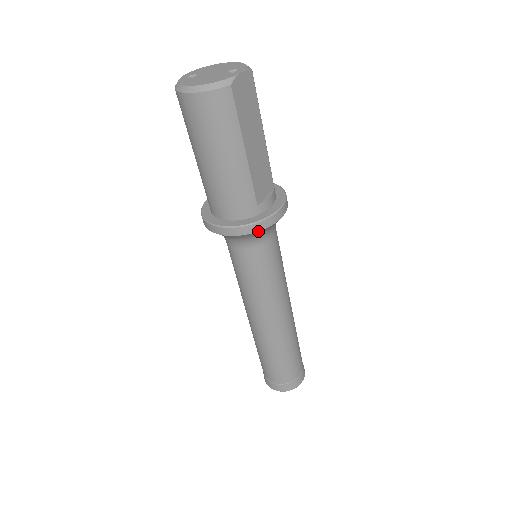
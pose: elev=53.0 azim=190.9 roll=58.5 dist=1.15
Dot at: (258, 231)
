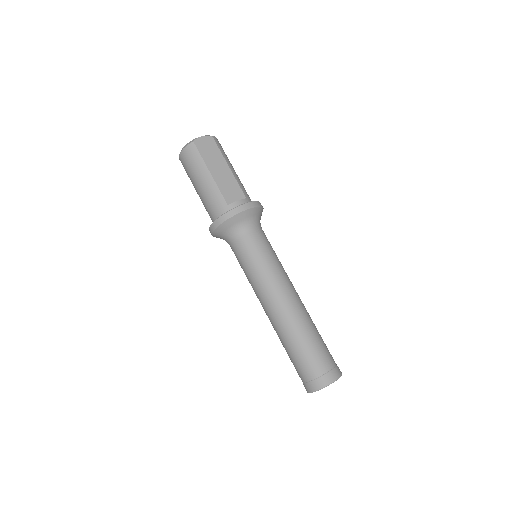
Dot at: (228, 219)
